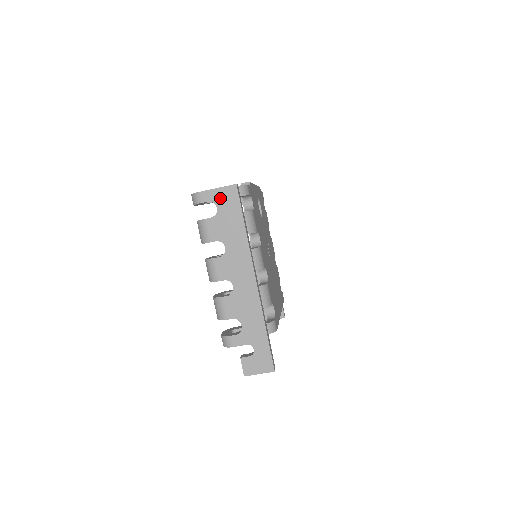
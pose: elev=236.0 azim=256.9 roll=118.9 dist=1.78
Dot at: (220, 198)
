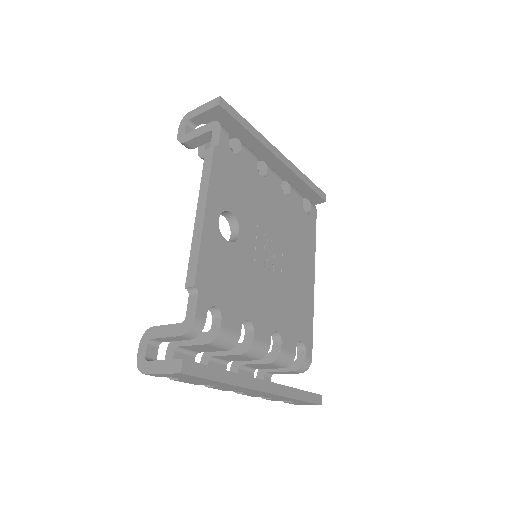
Dot at: (172, 376)
